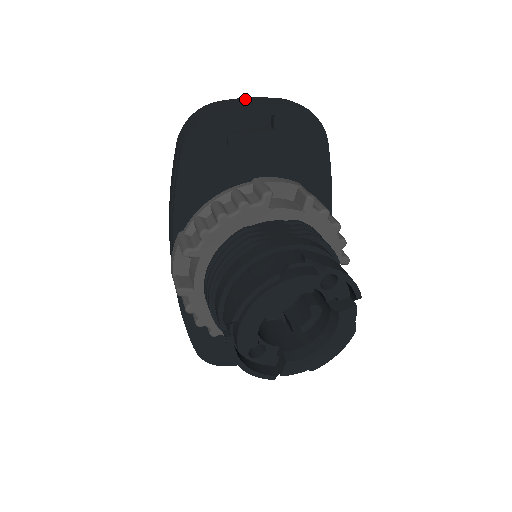
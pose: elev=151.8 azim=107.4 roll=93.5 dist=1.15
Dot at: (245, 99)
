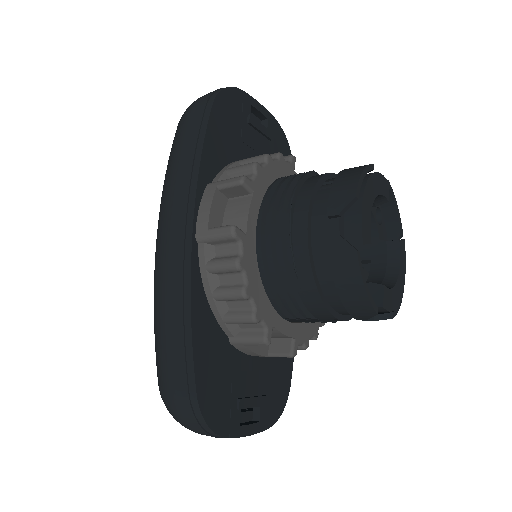
Dot at: occluded
